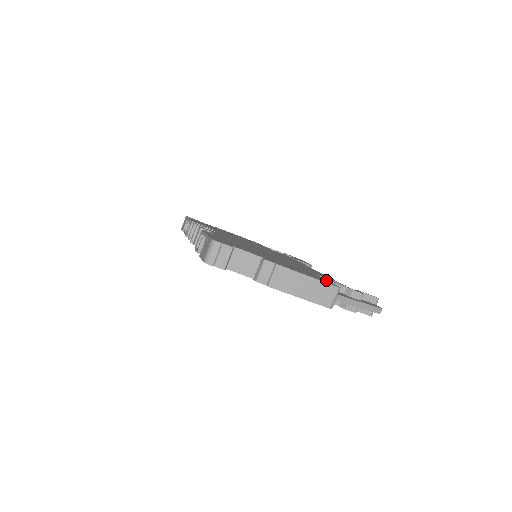
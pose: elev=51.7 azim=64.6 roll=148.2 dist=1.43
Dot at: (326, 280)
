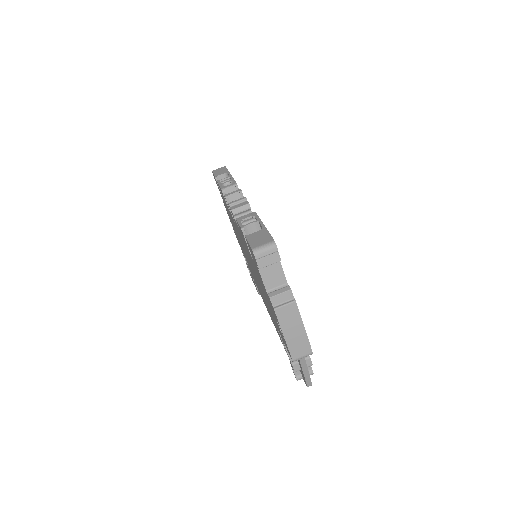
Dot at: occluded
